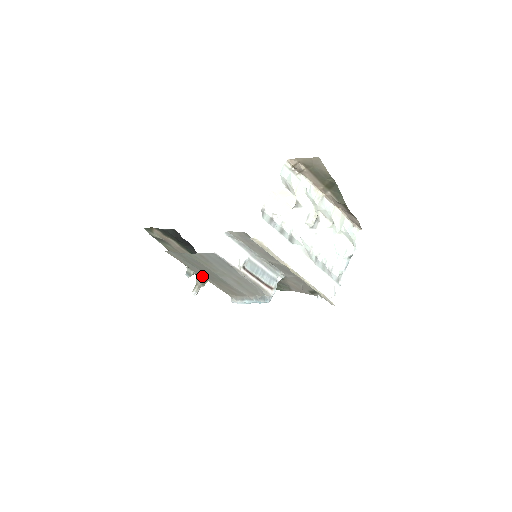
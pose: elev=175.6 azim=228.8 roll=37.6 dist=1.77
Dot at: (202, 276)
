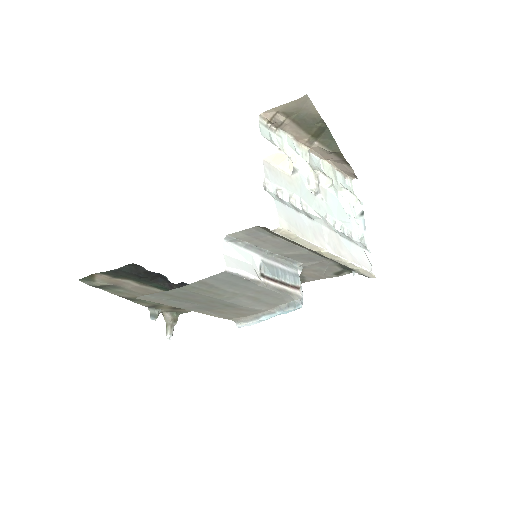
Dot at: (193, 310)
